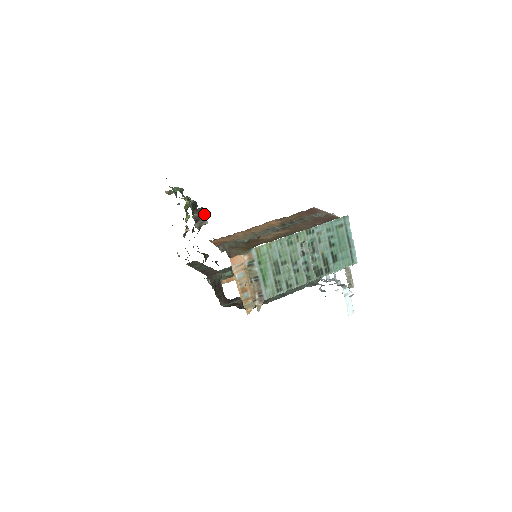
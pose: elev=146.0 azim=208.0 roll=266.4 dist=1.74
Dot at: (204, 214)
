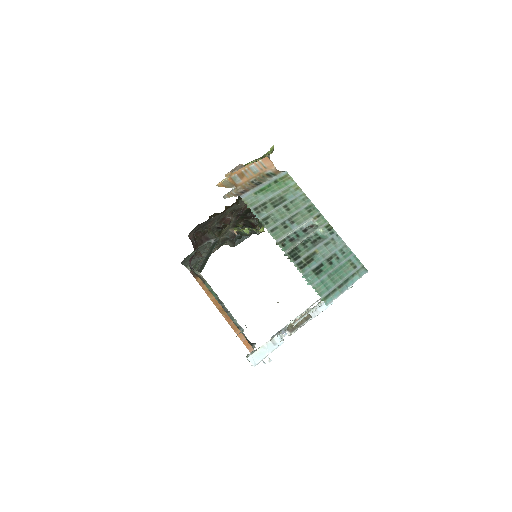
Dot at: occluded
